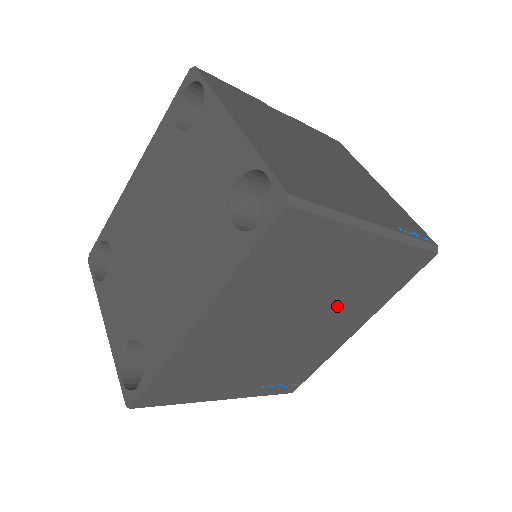
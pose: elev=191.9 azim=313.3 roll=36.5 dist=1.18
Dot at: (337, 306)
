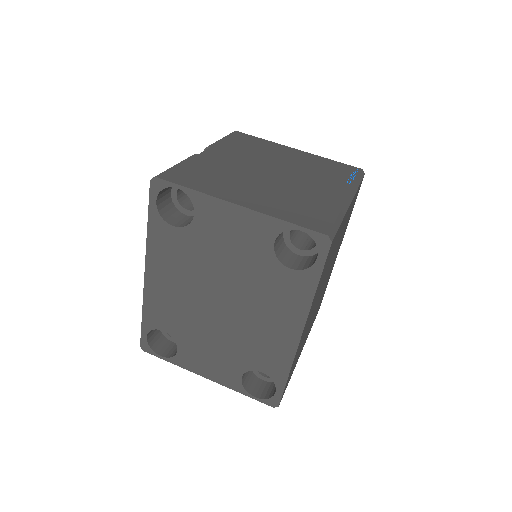
Dot at: (336, 251)
